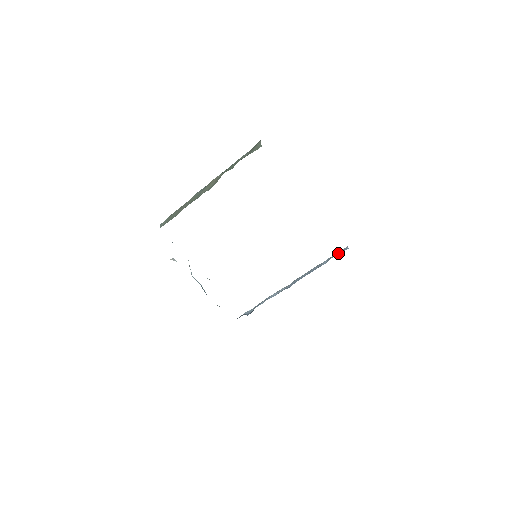
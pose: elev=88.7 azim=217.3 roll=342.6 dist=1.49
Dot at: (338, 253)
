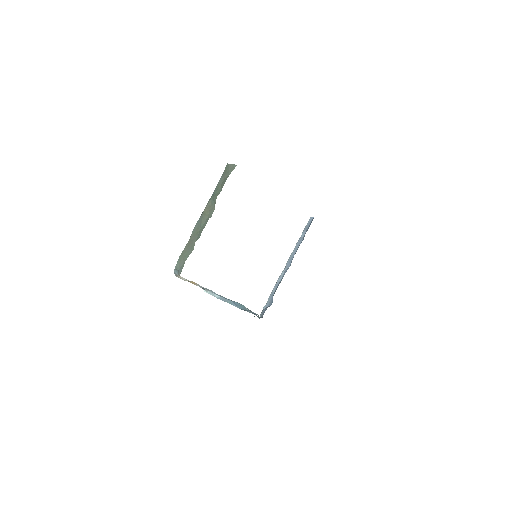
Dot at: (308, 224)
